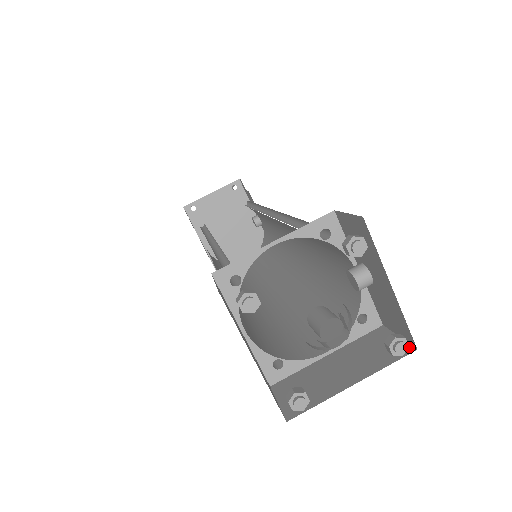
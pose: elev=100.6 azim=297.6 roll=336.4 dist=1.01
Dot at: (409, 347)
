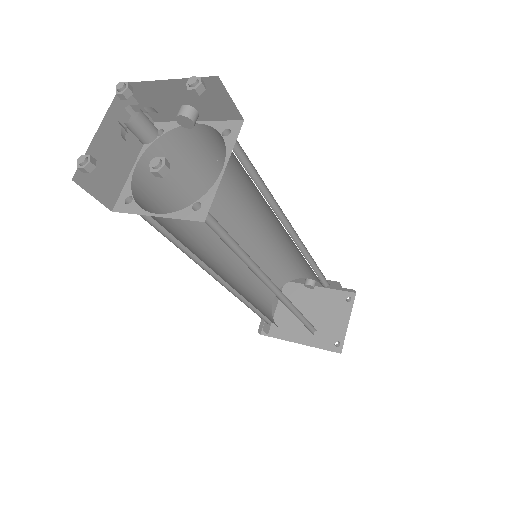
Dot at: (221, 85)
